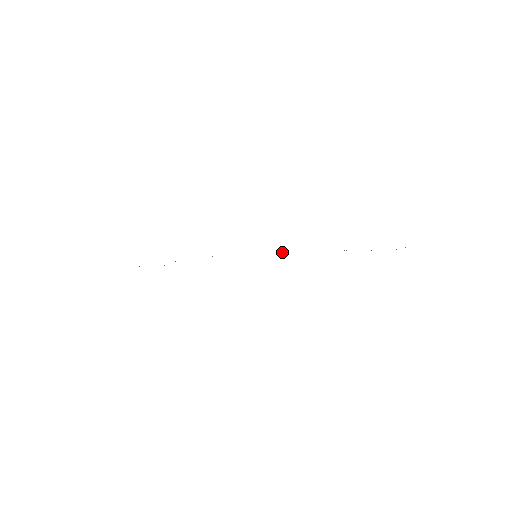
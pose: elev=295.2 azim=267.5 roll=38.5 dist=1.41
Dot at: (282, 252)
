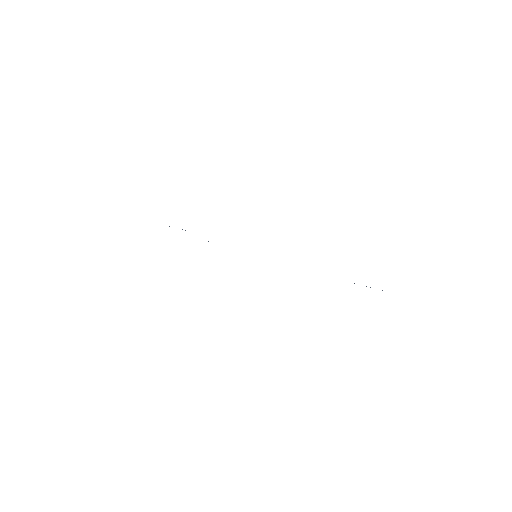
Dot at: occluded
